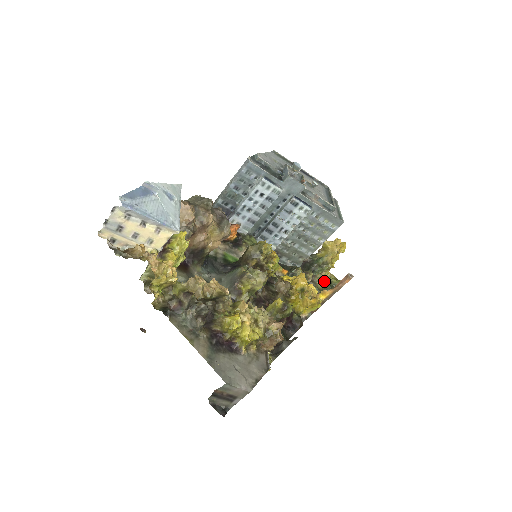
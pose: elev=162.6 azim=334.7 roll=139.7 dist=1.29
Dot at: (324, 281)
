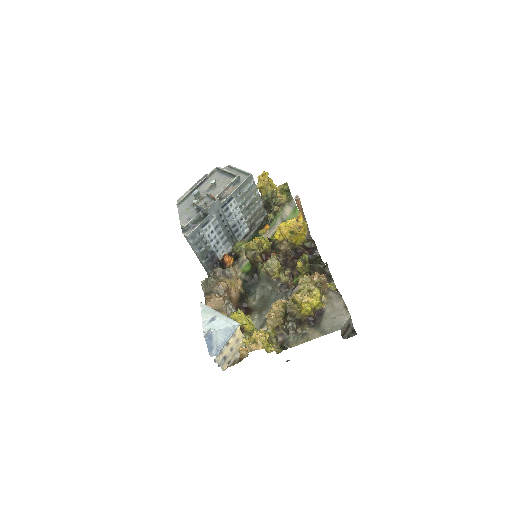
Dot at: (281, 193)
